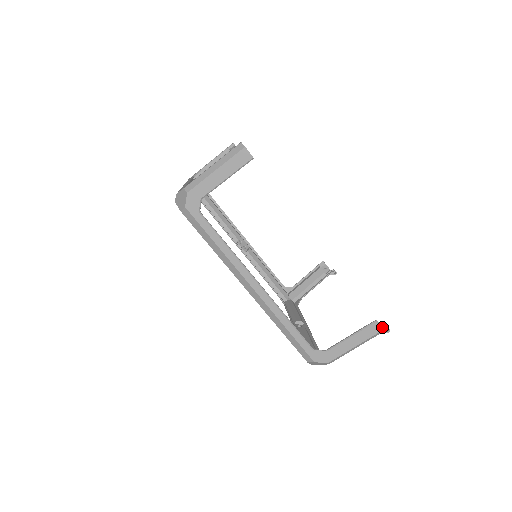
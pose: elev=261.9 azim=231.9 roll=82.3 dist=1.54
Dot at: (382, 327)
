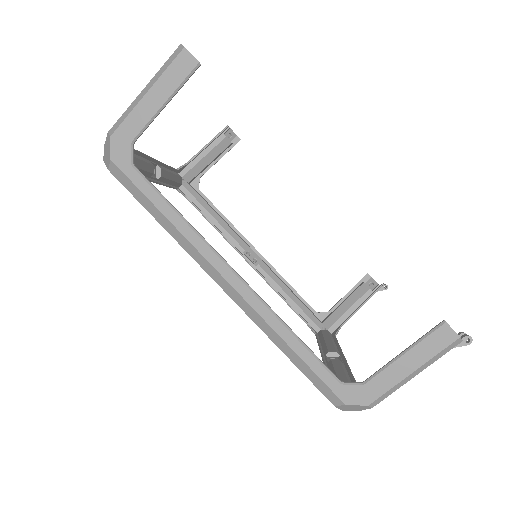
Dot at: occluded
